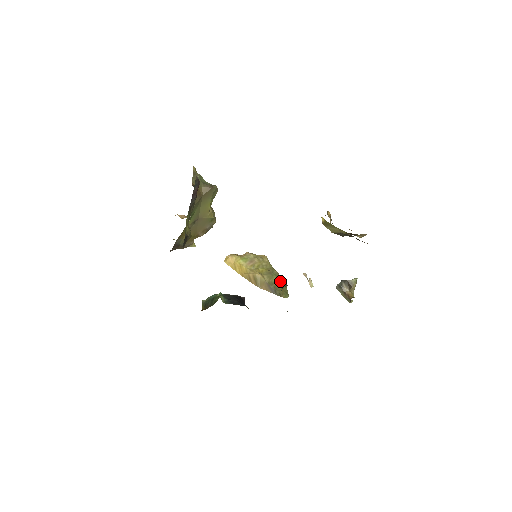
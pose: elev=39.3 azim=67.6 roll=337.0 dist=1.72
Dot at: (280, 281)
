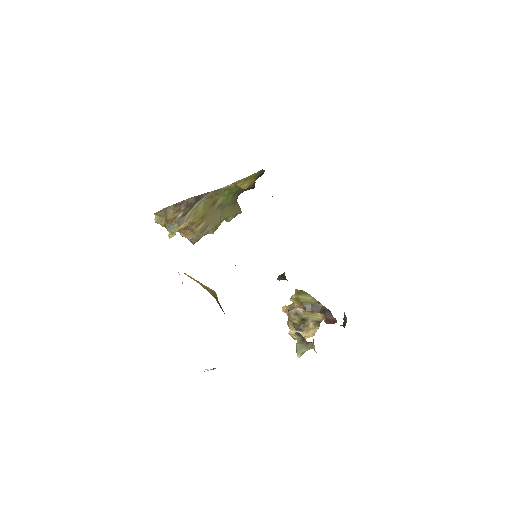
Dot at: occluded
